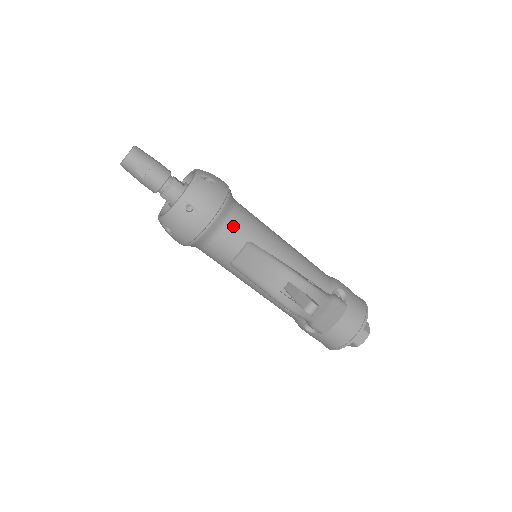
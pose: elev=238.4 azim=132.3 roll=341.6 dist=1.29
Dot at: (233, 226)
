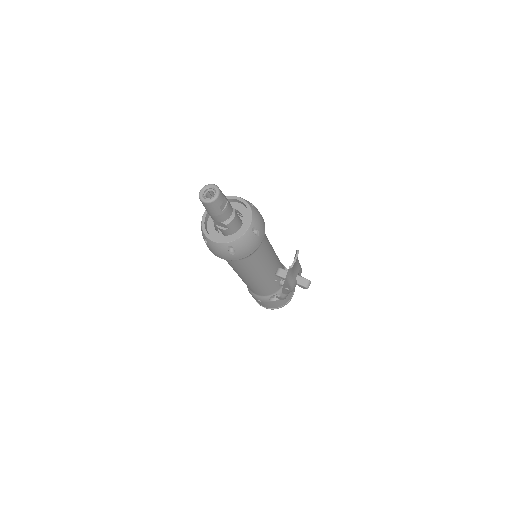
Dot at: (264, 238)
